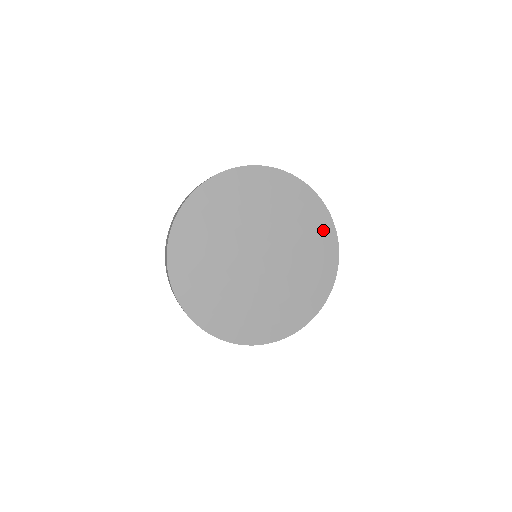
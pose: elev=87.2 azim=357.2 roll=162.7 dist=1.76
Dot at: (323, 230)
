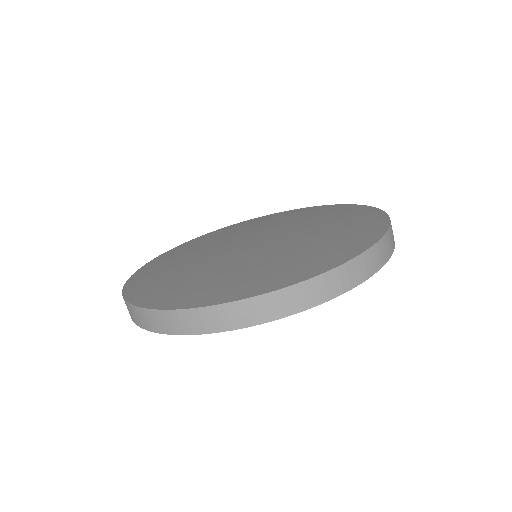
Dot at: (359, 237)
